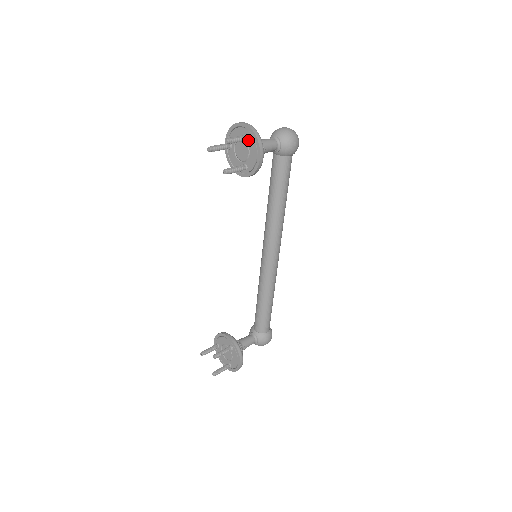
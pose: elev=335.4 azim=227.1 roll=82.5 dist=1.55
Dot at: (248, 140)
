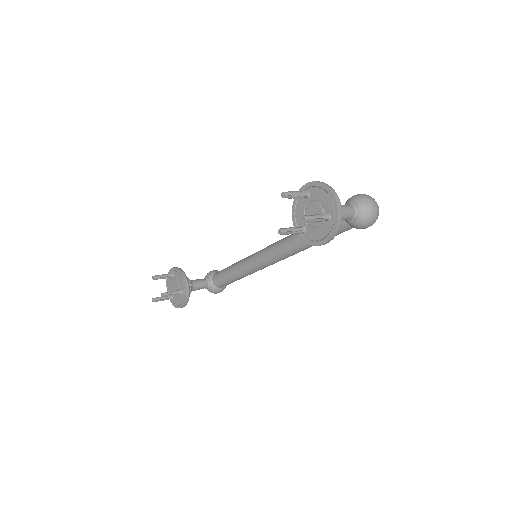
Dot at: (326, 220)
